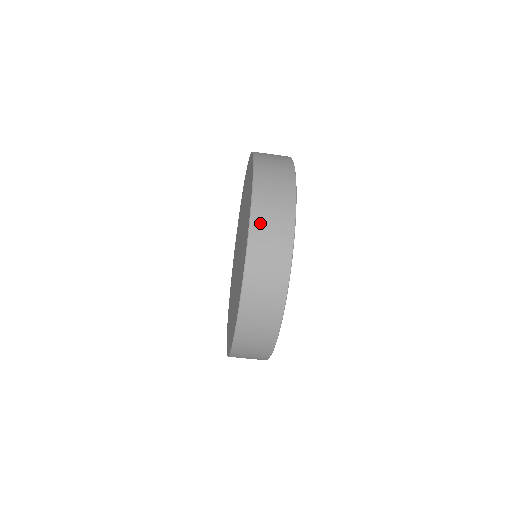
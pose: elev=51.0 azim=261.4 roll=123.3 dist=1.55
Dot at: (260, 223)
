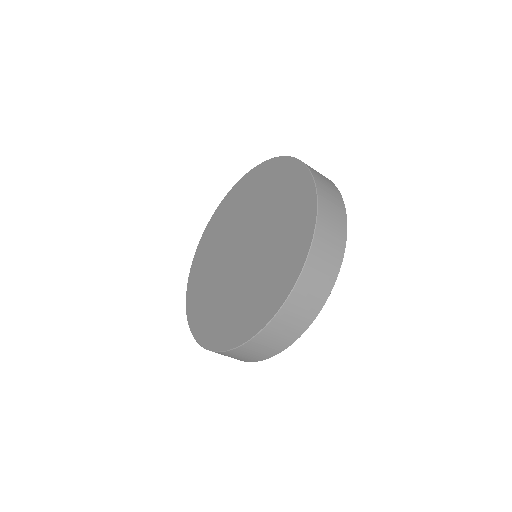
Dot at: (324, 195)
